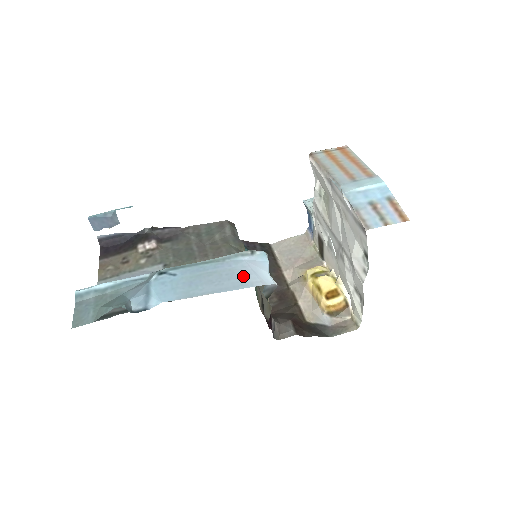
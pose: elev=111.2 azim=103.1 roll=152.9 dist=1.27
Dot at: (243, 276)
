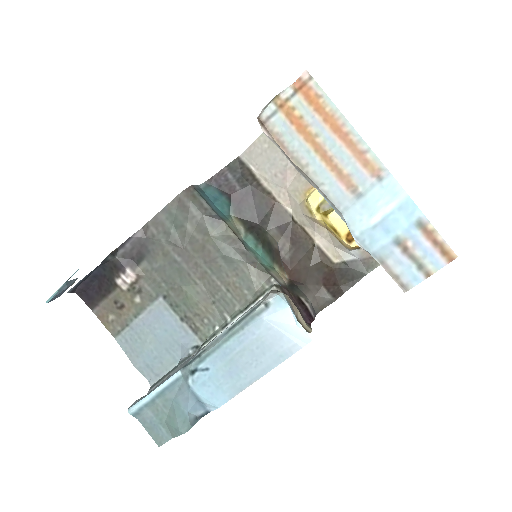
Dot at: (275, 344)
